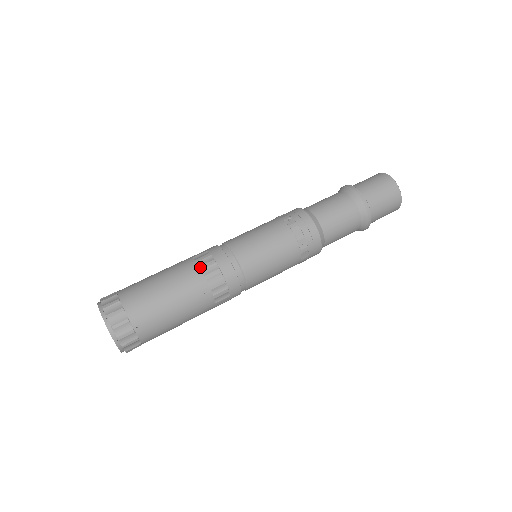
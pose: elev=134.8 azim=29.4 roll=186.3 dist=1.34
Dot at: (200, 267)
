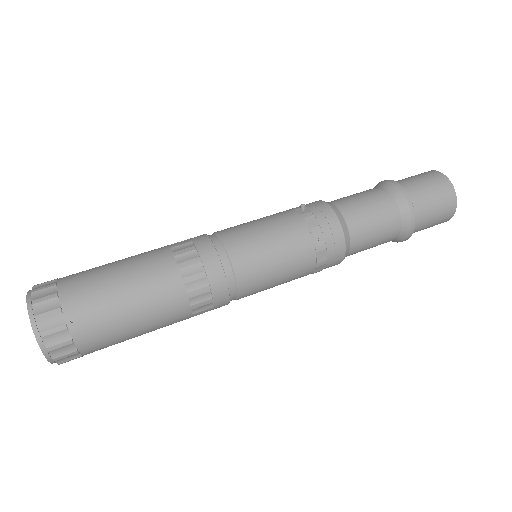
Dot at: (174, 253)
